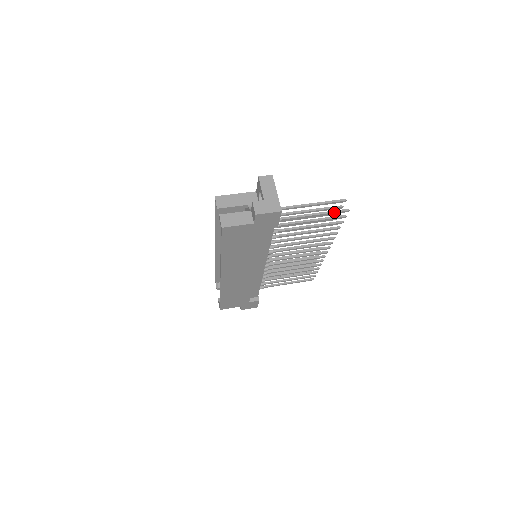
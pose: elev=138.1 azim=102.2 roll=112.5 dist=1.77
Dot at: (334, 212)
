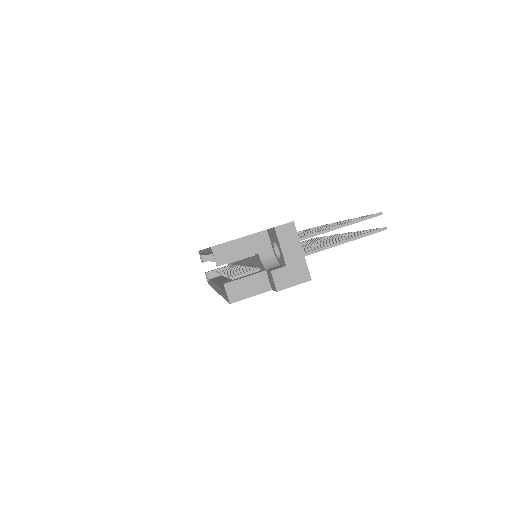
Dot at: (368, 235)
